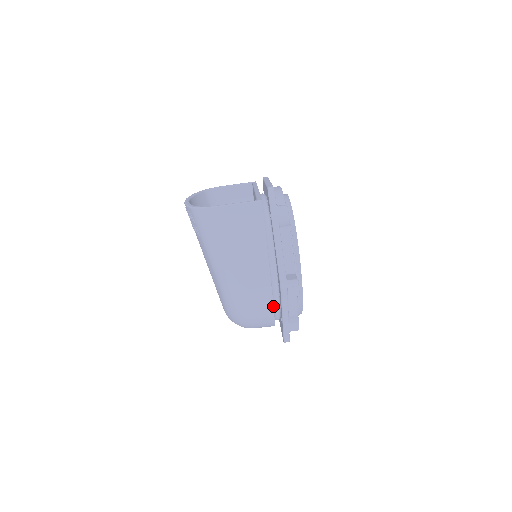
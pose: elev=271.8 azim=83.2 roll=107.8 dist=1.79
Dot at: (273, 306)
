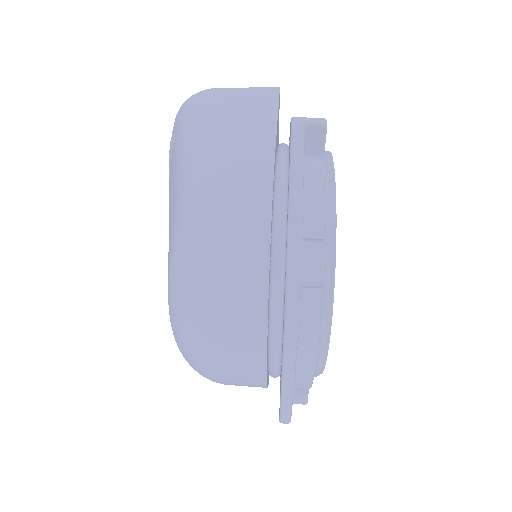
Dot at: (271, 200)
